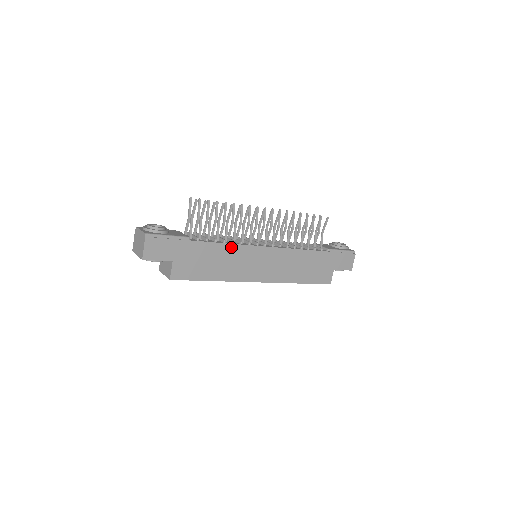
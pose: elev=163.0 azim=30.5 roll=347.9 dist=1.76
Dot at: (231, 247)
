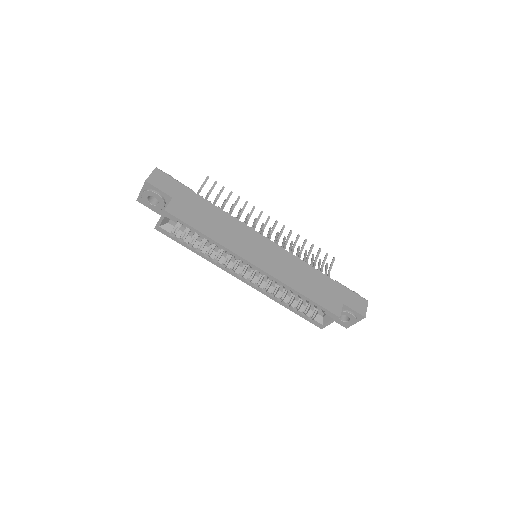
Dot at: (232, 219)
